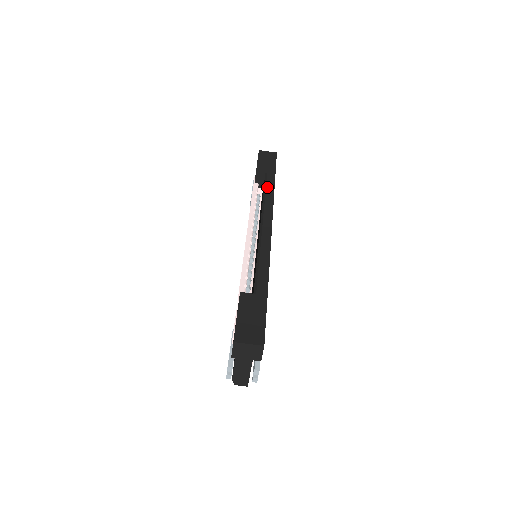
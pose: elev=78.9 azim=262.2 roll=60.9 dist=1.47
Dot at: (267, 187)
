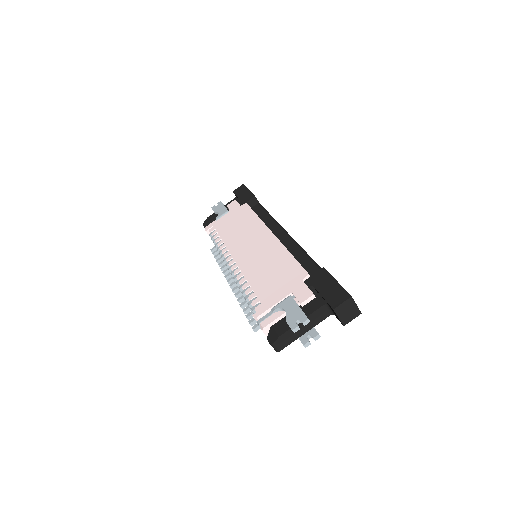
Dot at: occluded
